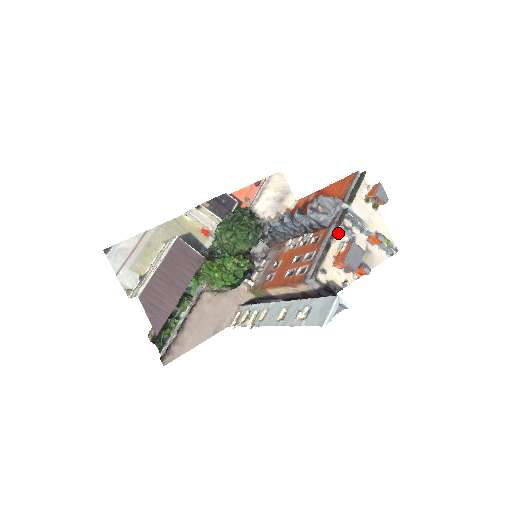
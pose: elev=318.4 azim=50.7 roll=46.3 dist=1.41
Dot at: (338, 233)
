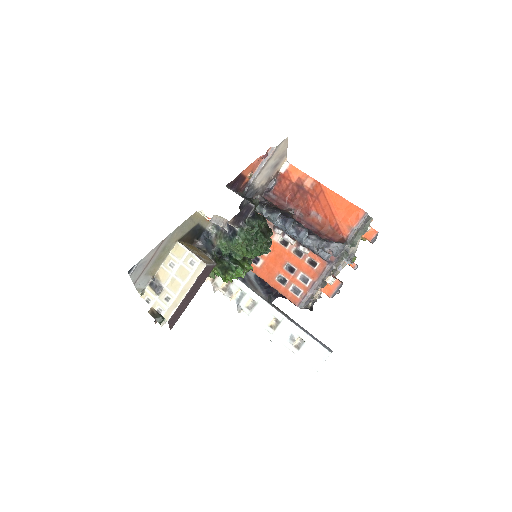
Dot at: (333, 269)
